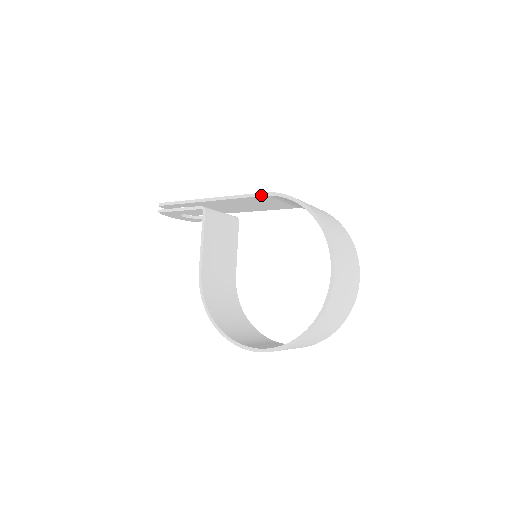
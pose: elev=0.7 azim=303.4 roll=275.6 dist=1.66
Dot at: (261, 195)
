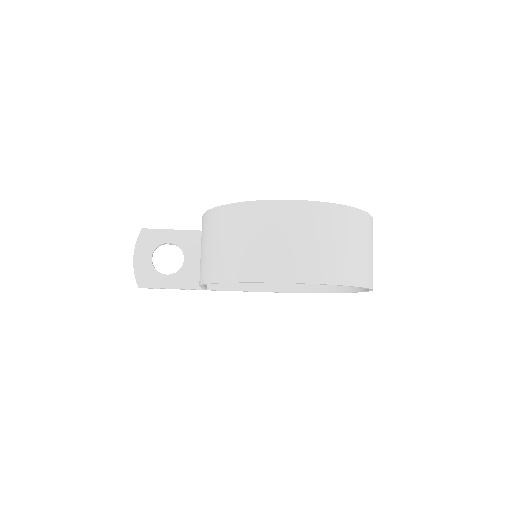
Dot at: occluded
